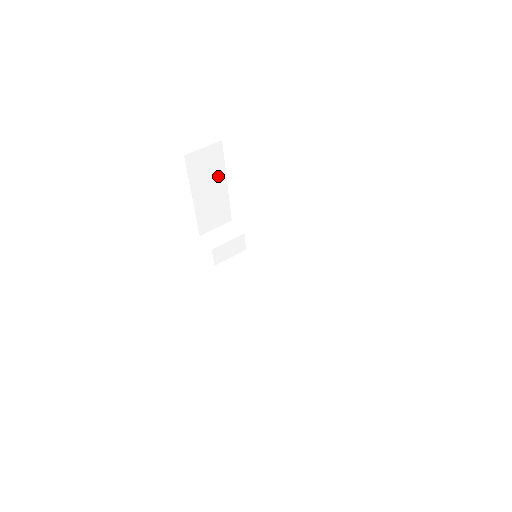
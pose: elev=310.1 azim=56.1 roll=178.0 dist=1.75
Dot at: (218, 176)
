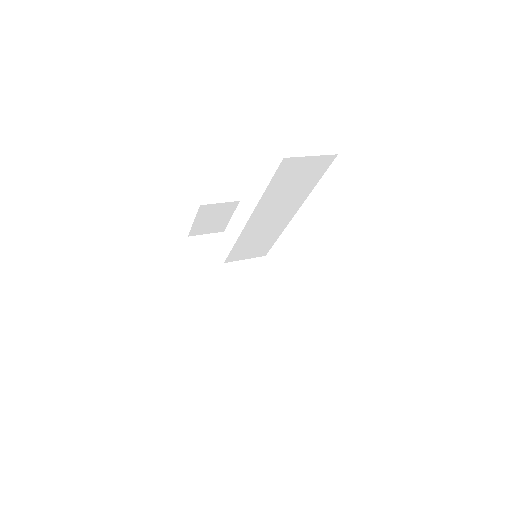
Dot at: occluded
